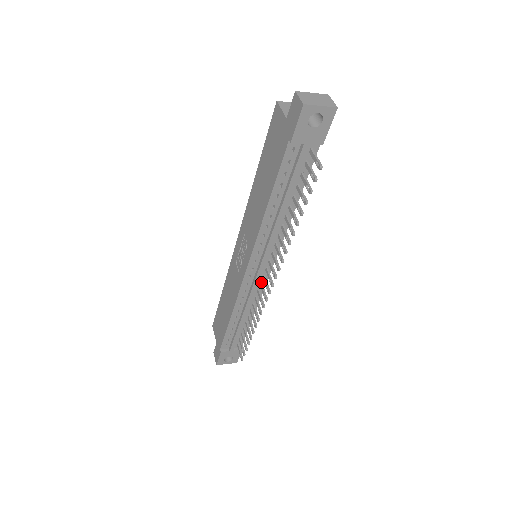
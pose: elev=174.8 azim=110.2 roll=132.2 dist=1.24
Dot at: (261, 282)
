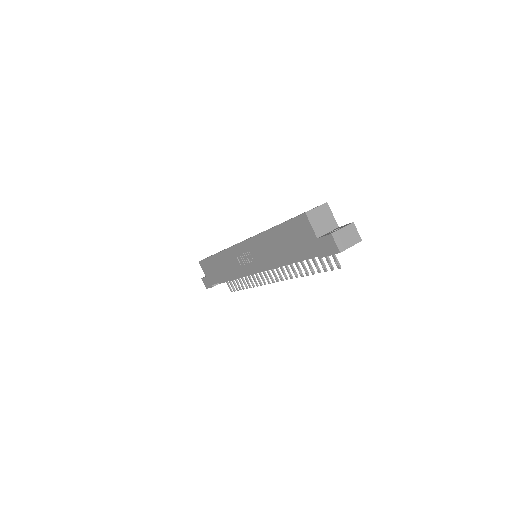
Dot at: occluded
